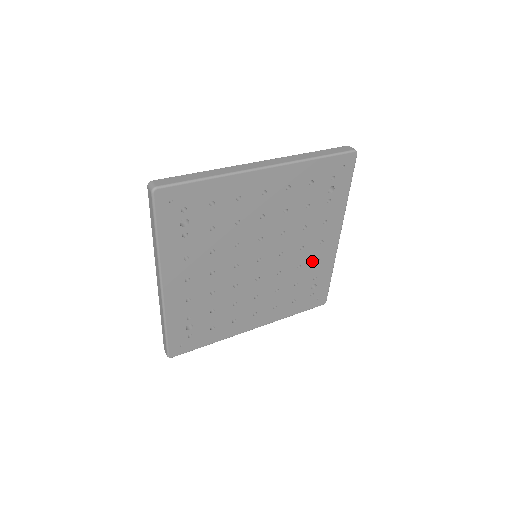
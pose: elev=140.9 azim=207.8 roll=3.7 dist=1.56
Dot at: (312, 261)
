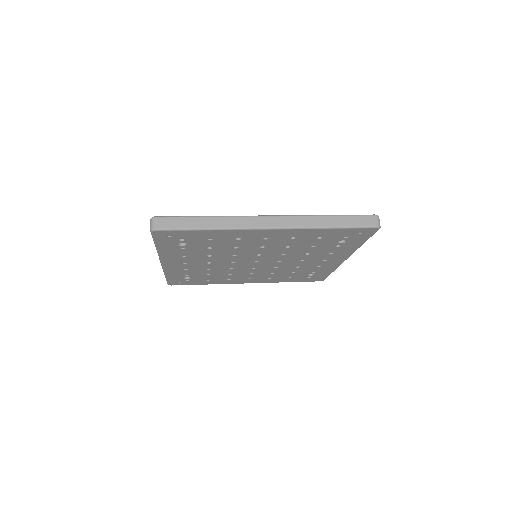
Dot at: (313, 266)
